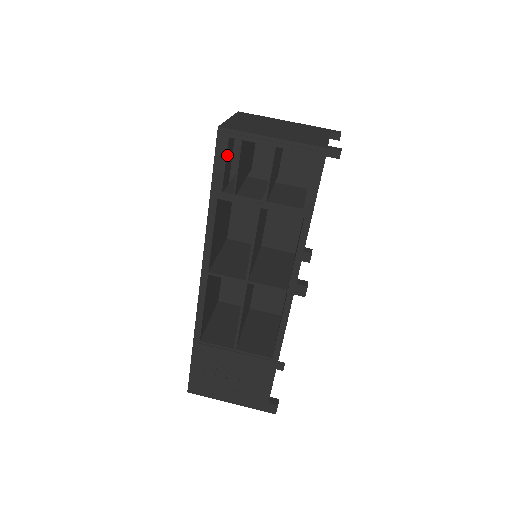
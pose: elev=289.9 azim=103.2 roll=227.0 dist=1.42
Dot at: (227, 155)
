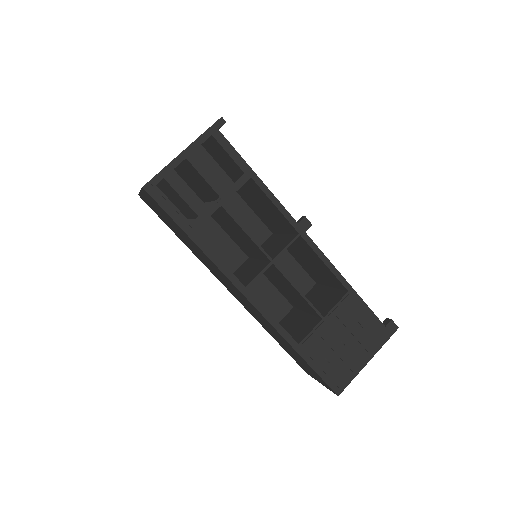
Dot at: occluded
